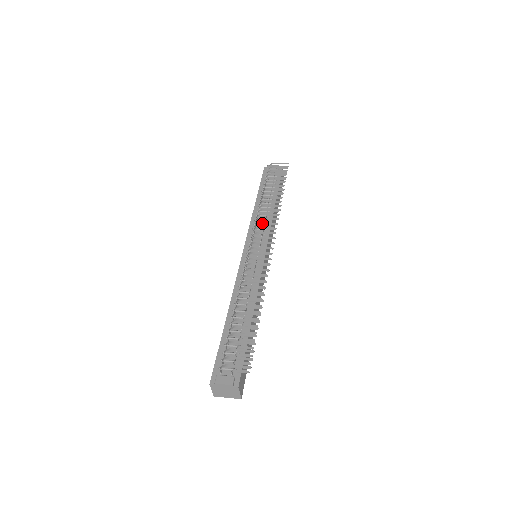
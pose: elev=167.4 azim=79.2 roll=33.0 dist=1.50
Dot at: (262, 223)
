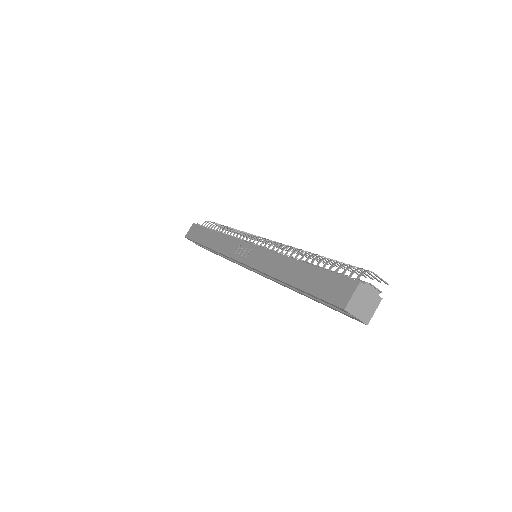
Dot at: occluded
